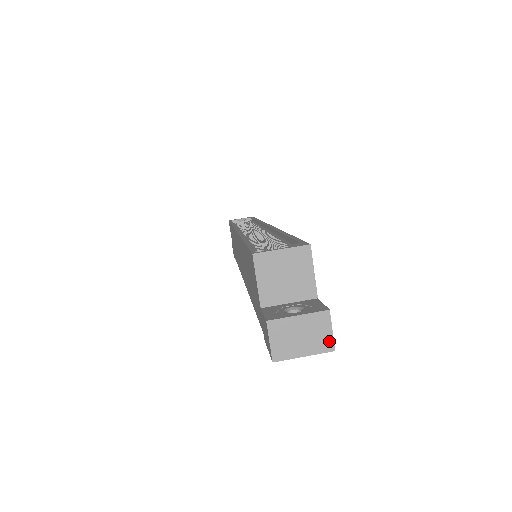
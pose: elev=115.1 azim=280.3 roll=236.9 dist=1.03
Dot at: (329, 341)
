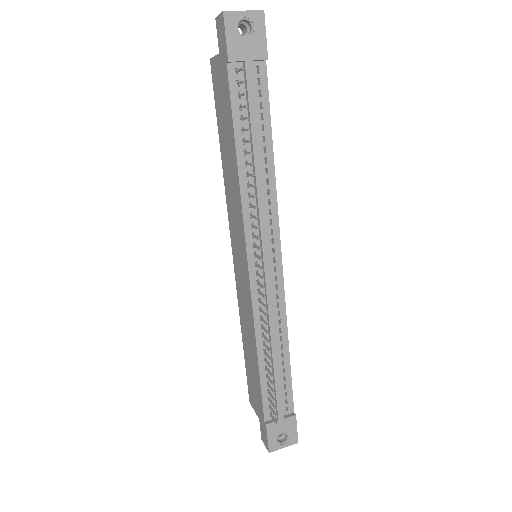
Dot at: (259, 12)
